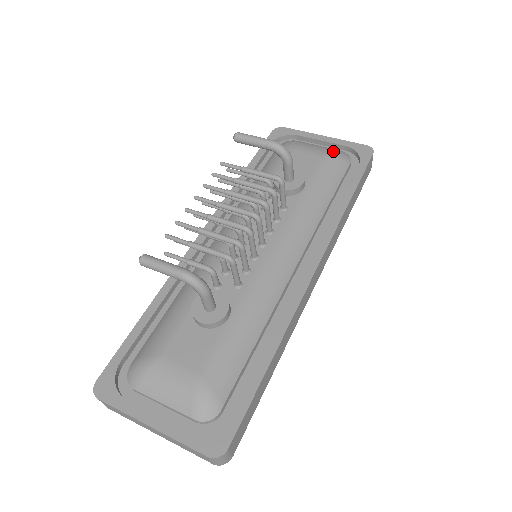
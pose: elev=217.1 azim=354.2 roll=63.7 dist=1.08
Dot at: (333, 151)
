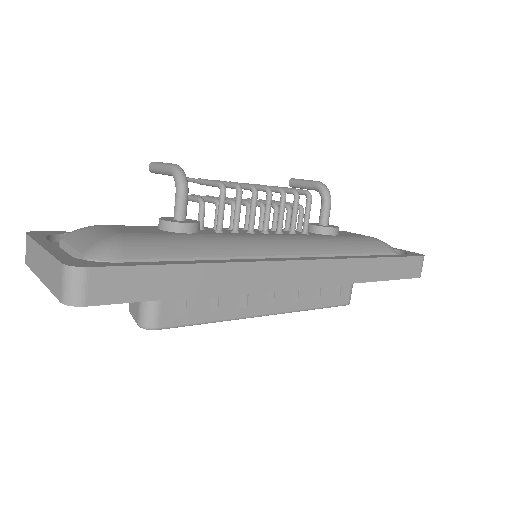
Dot at: occluded
